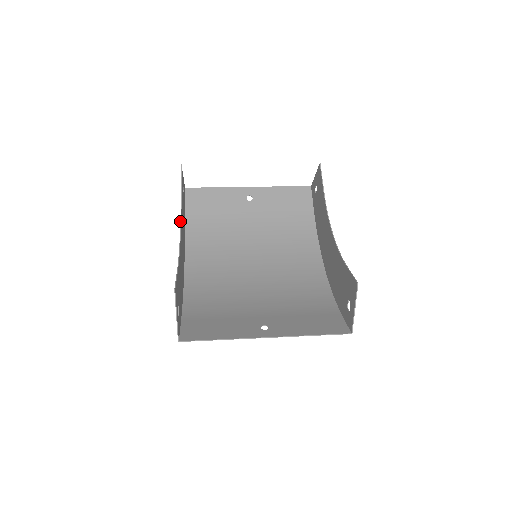
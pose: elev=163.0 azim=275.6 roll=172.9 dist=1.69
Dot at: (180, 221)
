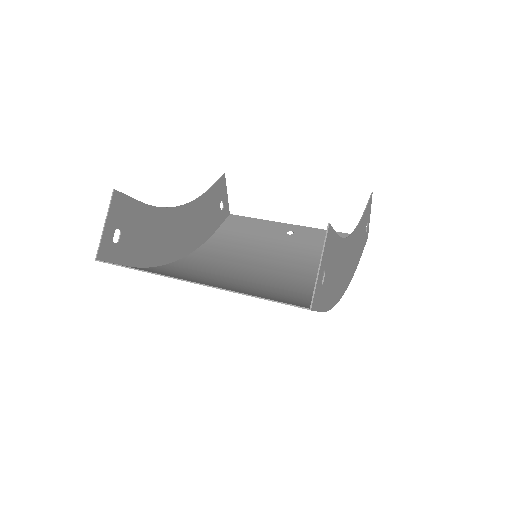
Dot at: occluded
